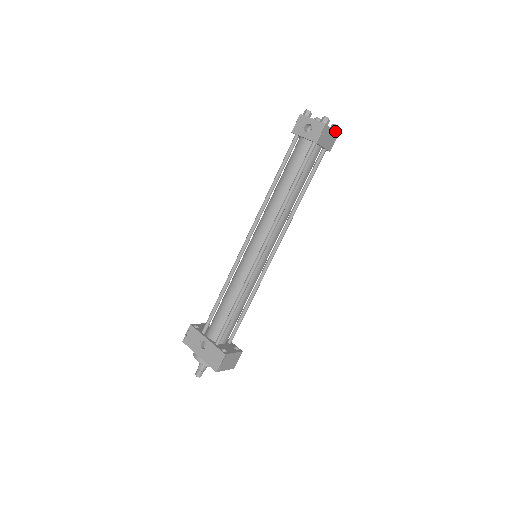
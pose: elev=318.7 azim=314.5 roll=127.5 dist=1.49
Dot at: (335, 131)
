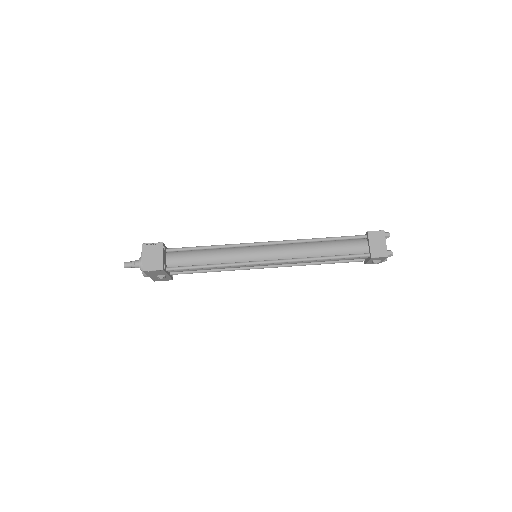
Dot at: occluded
